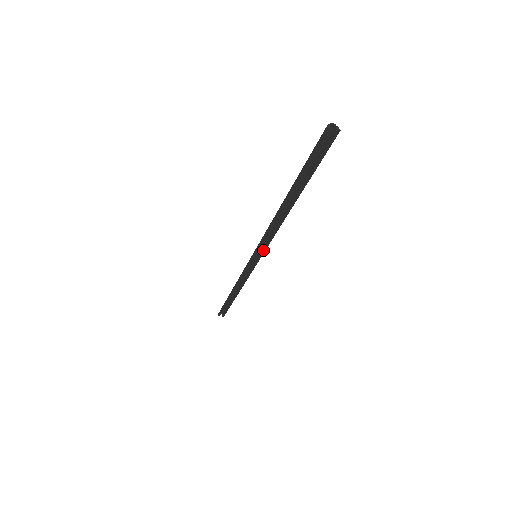
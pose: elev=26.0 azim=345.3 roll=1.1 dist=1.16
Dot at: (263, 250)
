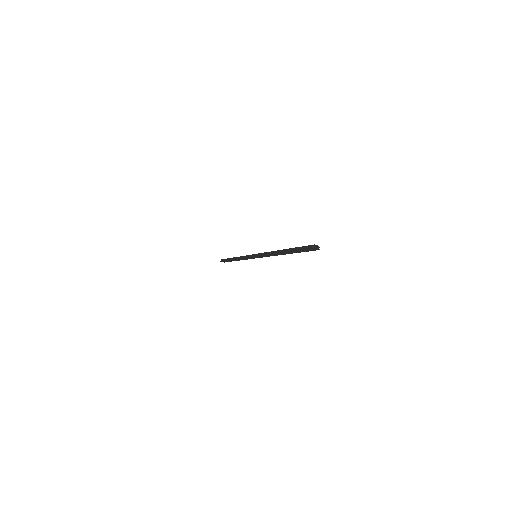
Dot at: (261, 257)
